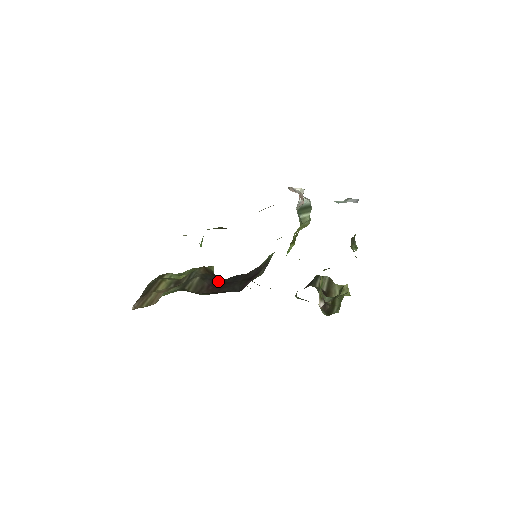
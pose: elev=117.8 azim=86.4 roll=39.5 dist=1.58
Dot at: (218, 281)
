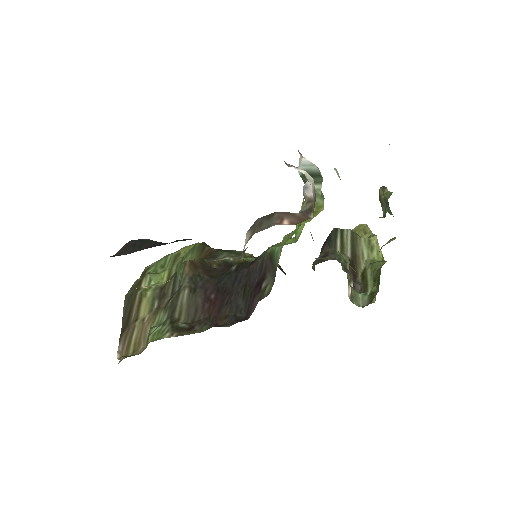
Dot at: (213, 285)
